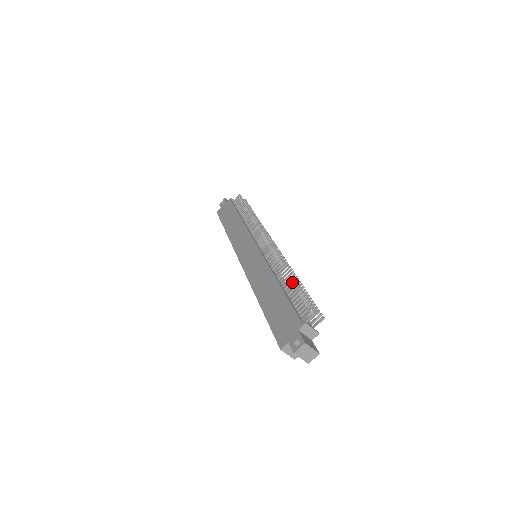
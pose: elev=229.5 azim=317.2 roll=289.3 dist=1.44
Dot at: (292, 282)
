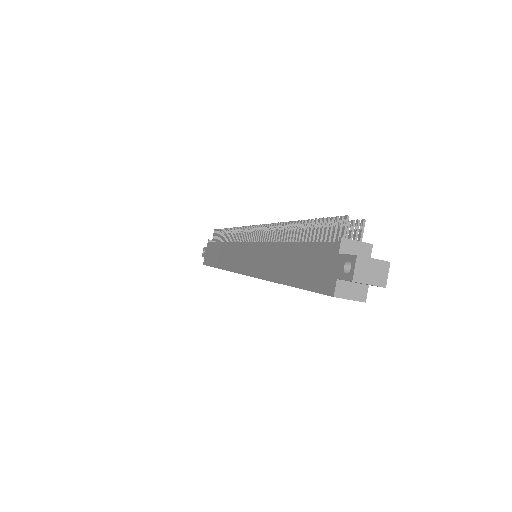
Dot at: (301, 227)
